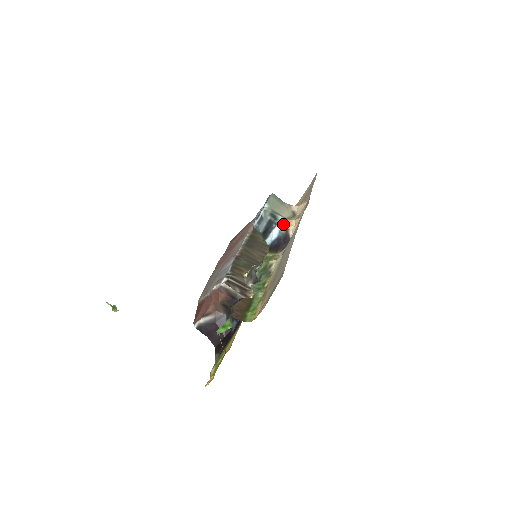
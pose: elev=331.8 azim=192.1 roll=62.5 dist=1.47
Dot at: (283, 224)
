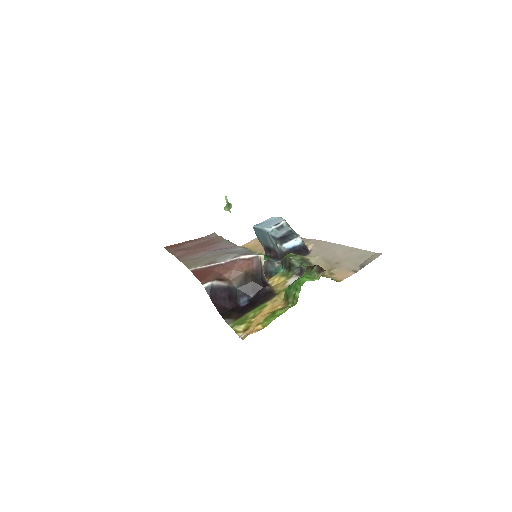
Dot at: occluded
